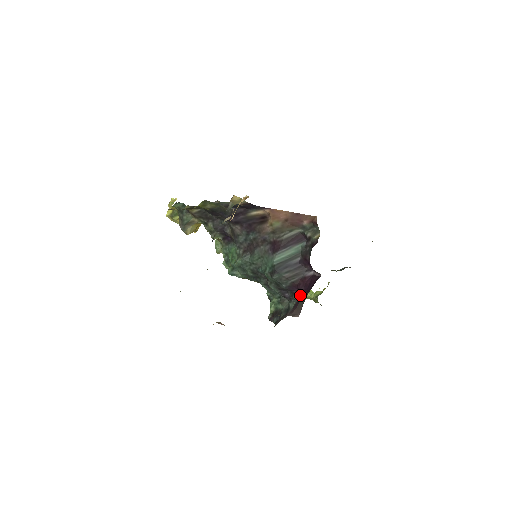
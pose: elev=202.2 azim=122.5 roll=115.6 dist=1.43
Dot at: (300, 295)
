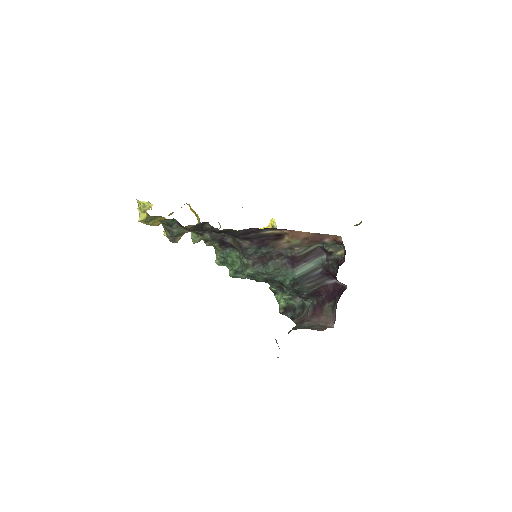
Dot at: (322, 299)
